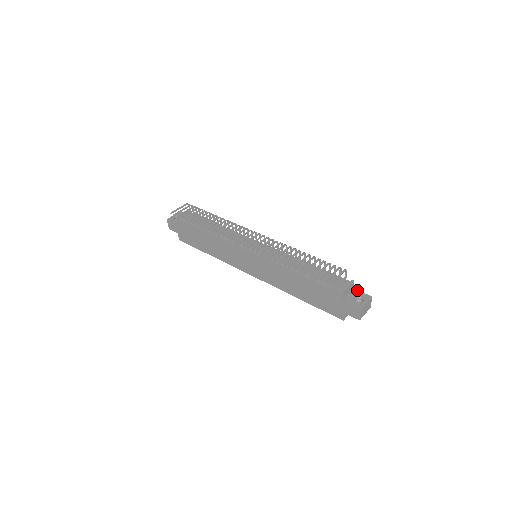
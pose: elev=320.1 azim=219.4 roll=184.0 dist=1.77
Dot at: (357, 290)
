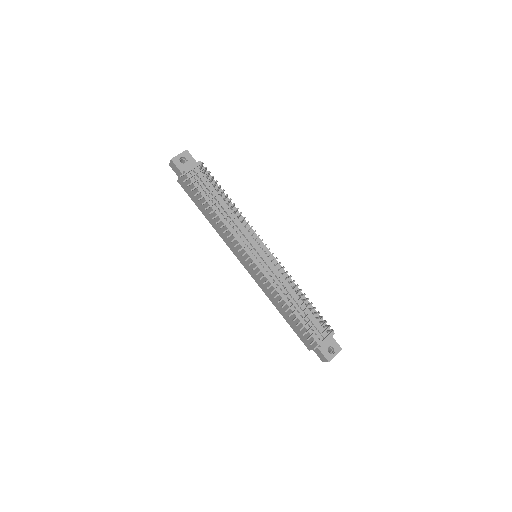
Dot at: (333, 338)
